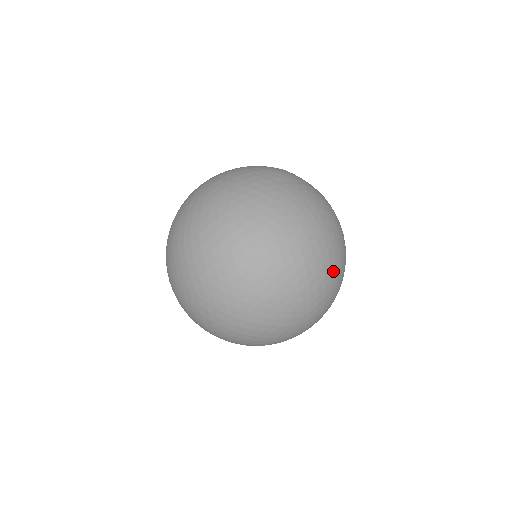
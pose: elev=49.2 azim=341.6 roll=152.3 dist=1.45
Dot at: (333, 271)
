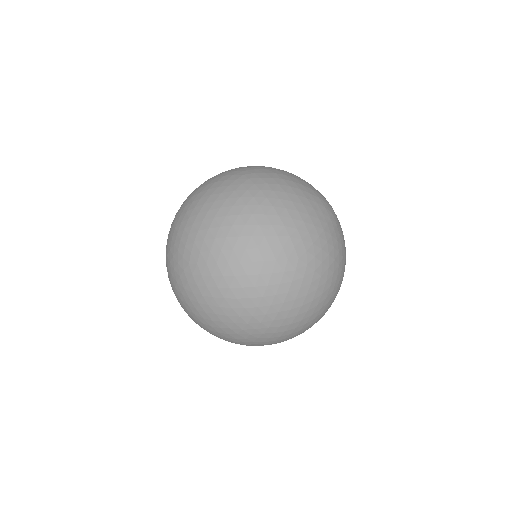
Dot at: (311, 319)
